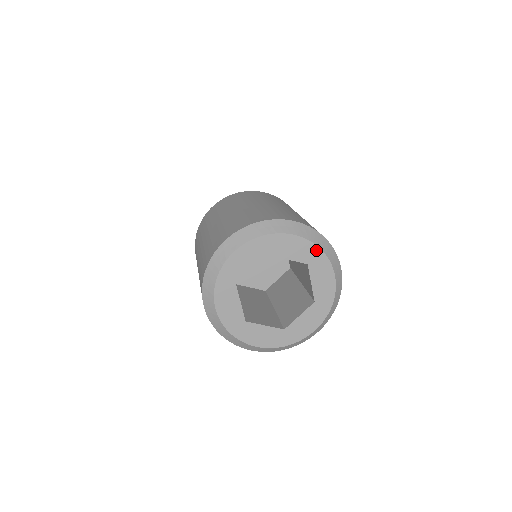
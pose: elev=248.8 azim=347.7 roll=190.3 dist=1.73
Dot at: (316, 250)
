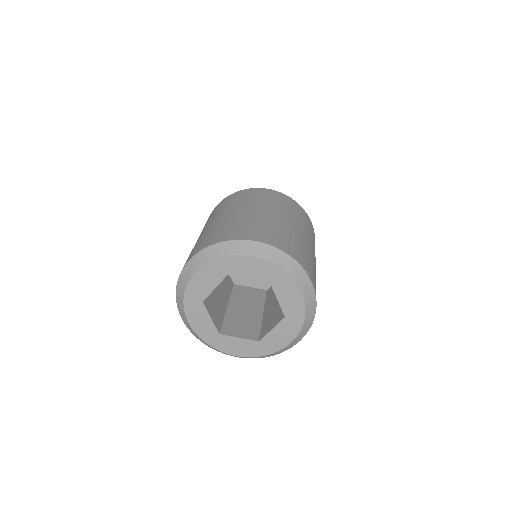
Dot at: (276, 269)
